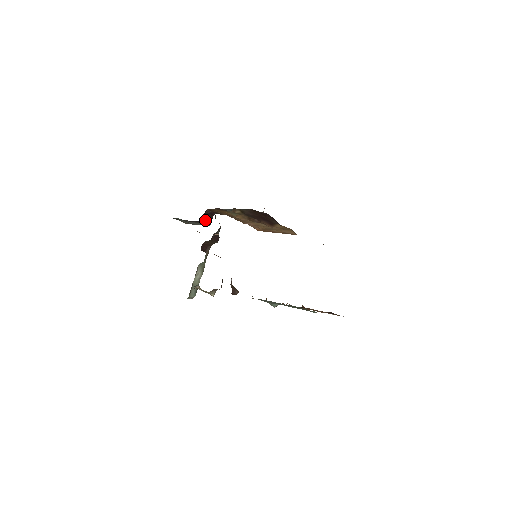
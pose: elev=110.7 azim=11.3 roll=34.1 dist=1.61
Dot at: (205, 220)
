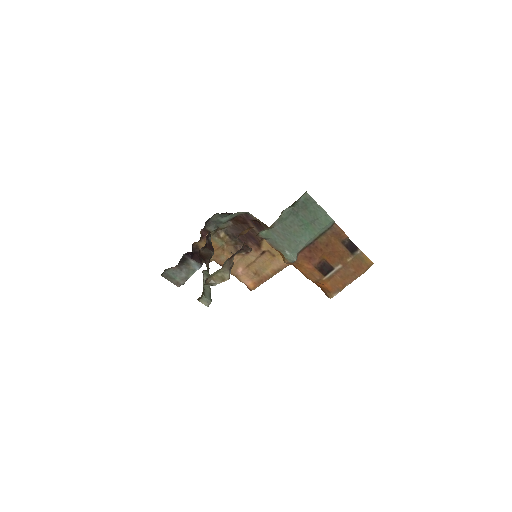
Dot at: (195, 258)
